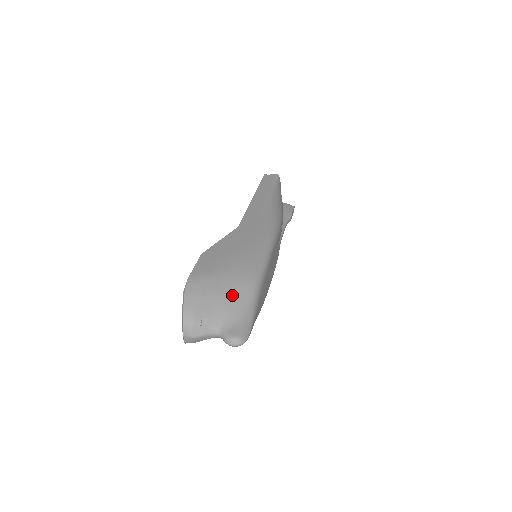
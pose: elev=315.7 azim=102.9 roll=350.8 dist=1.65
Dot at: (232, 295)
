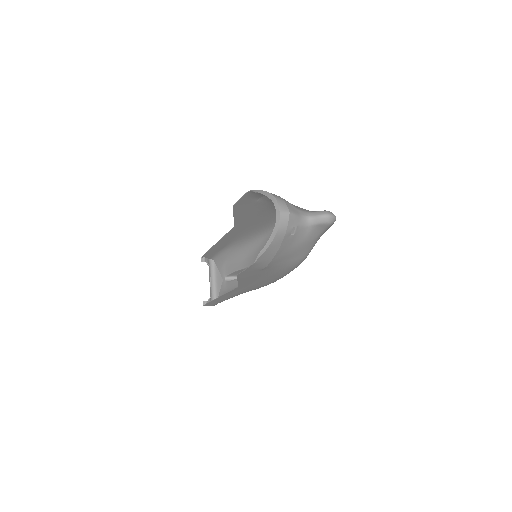
Dot at: occluded
